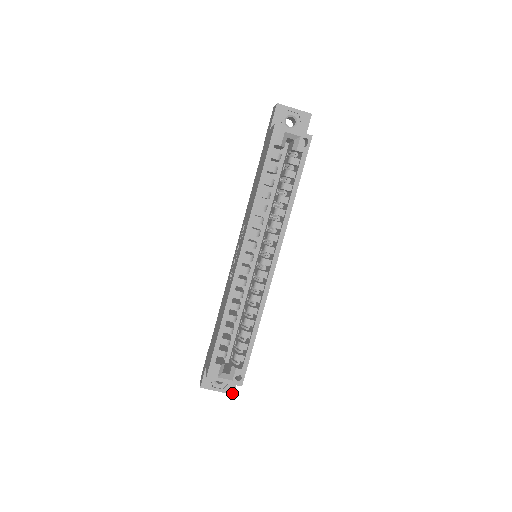
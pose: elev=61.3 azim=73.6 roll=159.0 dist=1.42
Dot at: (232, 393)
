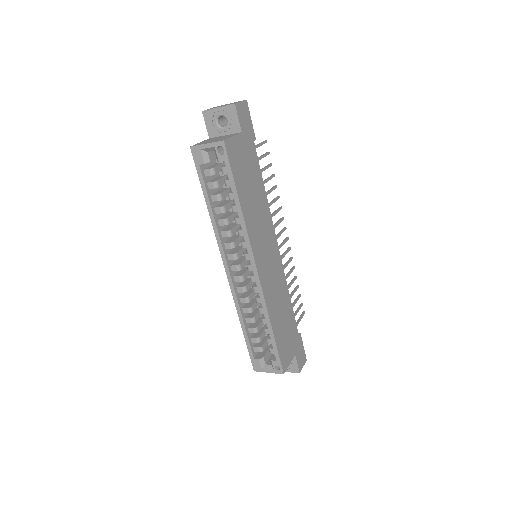
Dot at: (298, 372)
